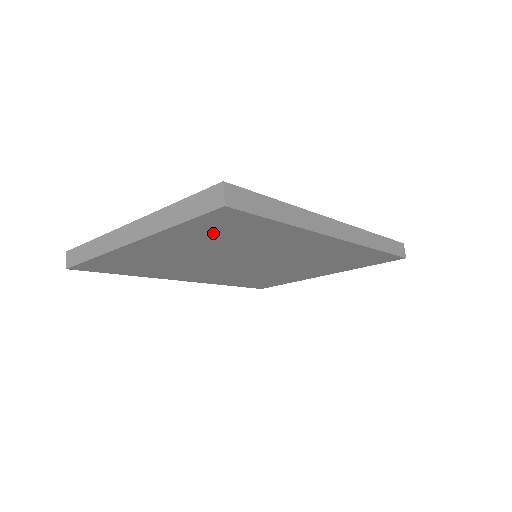
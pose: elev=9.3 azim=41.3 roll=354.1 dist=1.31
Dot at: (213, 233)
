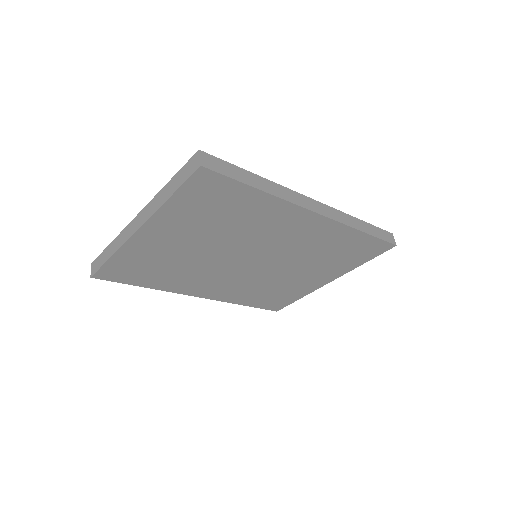
Dot at: (203, 209)
